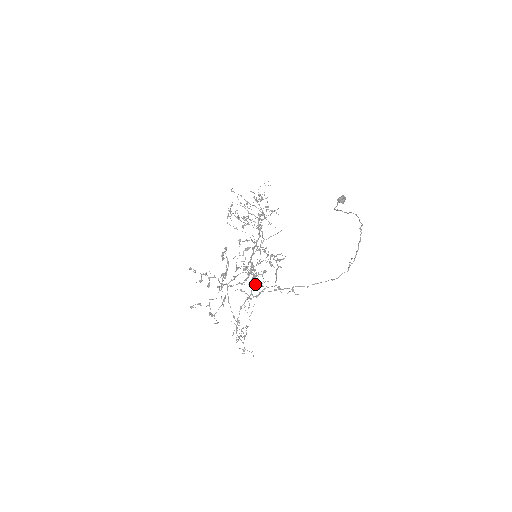
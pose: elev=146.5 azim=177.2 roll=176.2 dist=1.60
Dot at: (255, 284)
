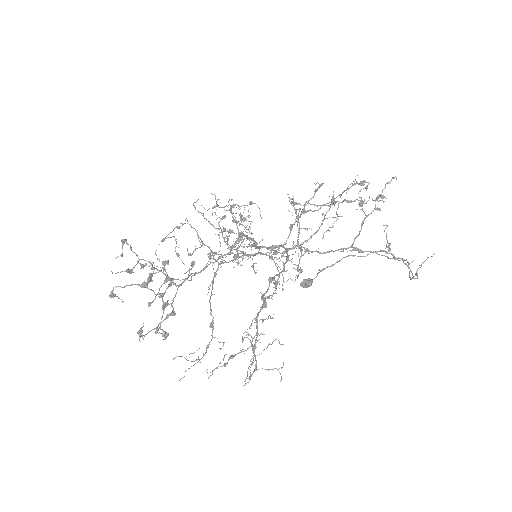
Dot at: (292, 258)
